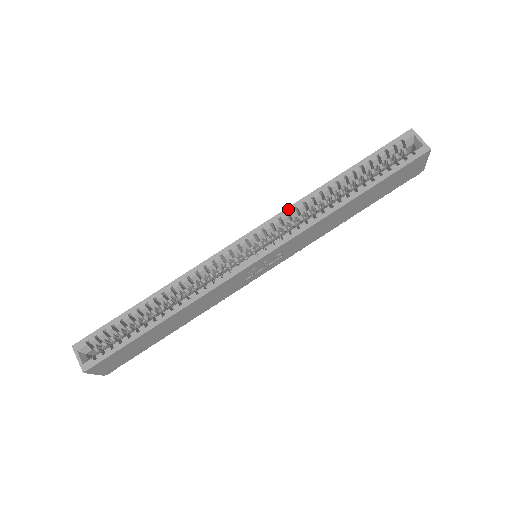
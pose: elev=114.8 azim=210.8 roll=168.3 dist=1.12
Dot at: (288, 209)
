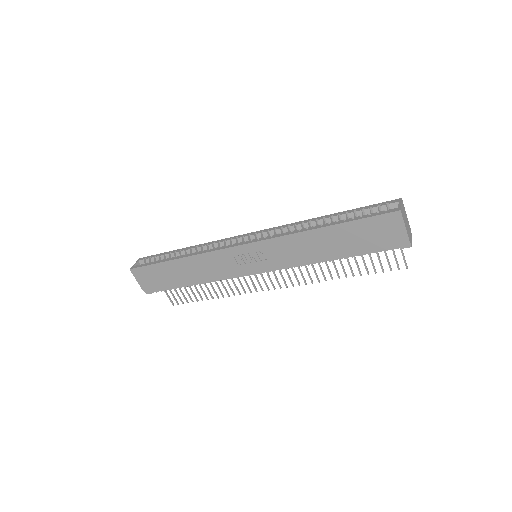
Dot at: (285, 225)
